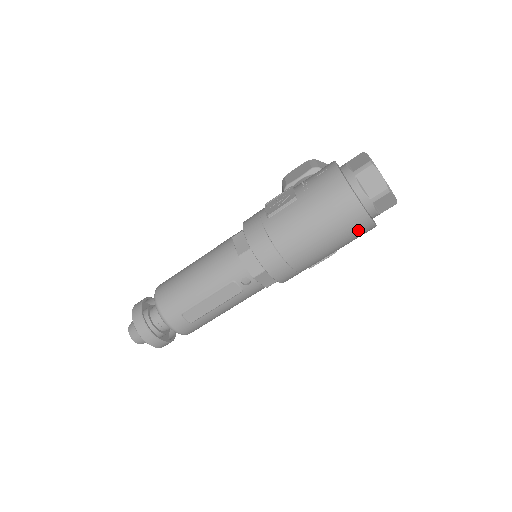
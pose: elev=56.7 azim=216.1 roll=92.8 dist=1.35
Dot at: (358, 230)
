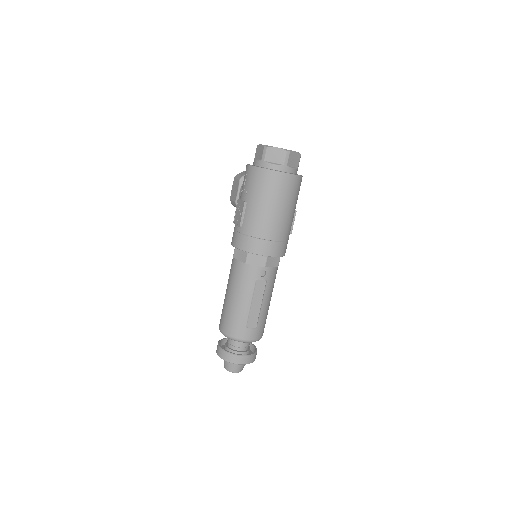
Dot at: (294, 187)
